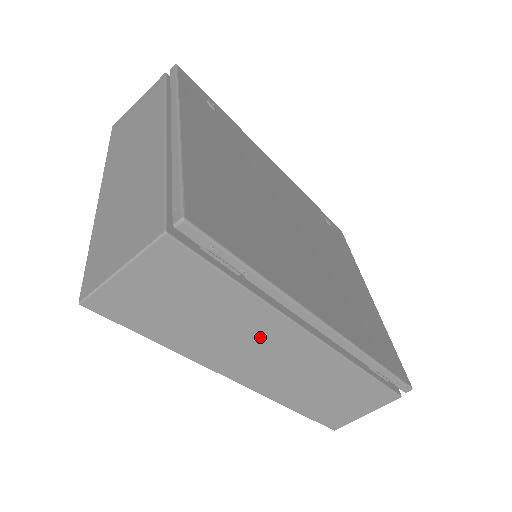
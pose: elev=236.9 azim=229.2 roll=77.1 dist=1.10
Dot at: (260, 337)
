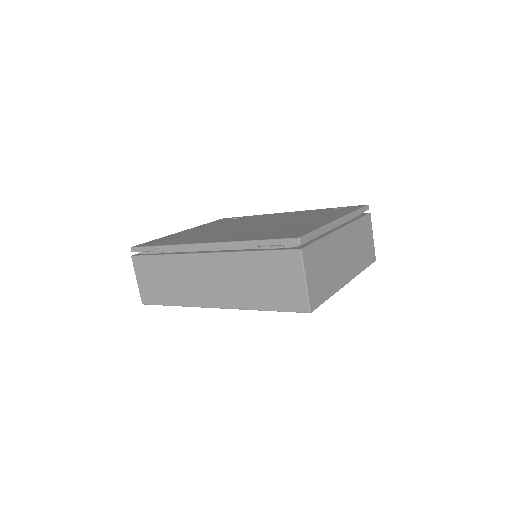
Dot at: (190, 273)
